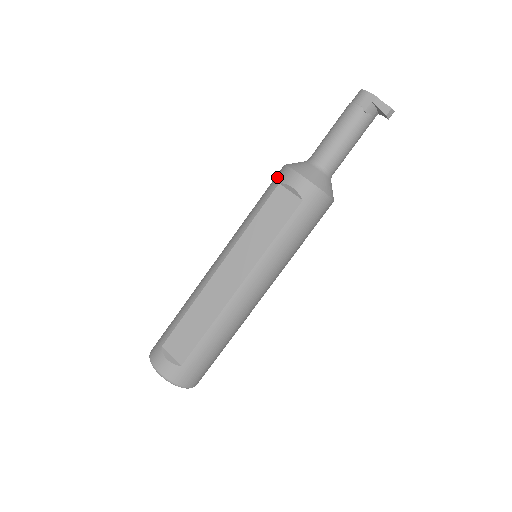
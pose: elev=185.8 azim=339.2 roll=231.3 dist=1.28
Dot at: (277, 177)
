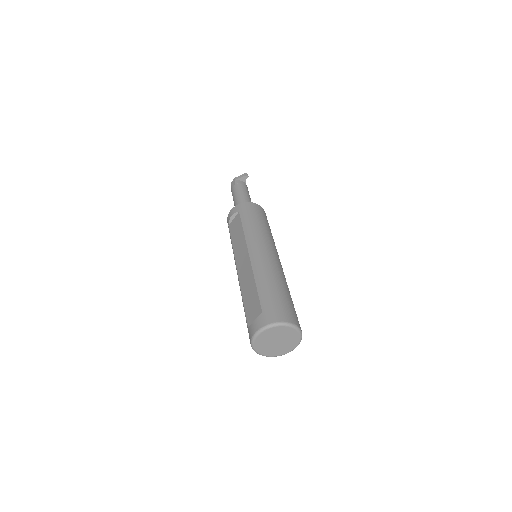
Dot at: occluded
